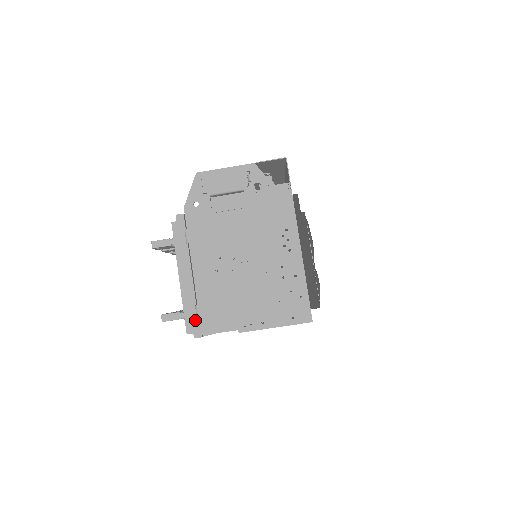
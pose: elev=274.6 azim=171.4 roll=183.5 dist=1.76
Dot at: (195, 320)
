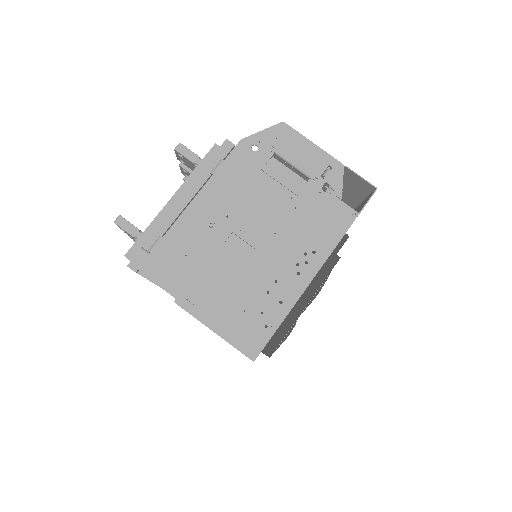
Dot at: (146, 250)
